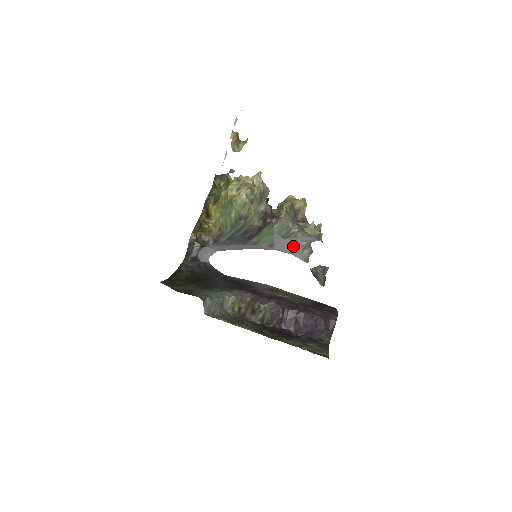
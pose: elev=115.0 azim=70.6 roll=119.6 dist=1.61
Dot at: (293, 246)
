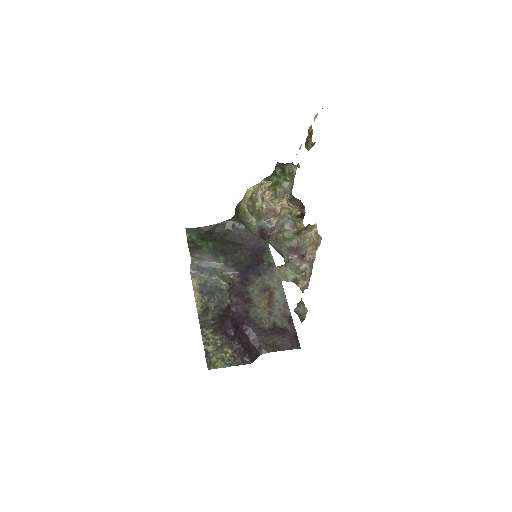
Dot at: occluded
